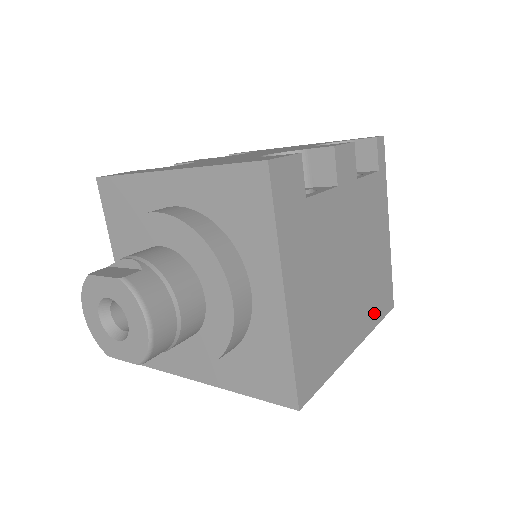
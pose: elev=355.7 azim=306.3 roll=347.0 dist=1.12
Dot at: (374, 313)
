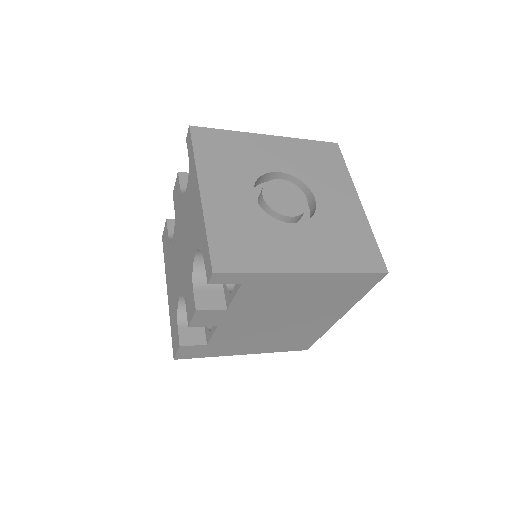
Dot at: (350, 298)
